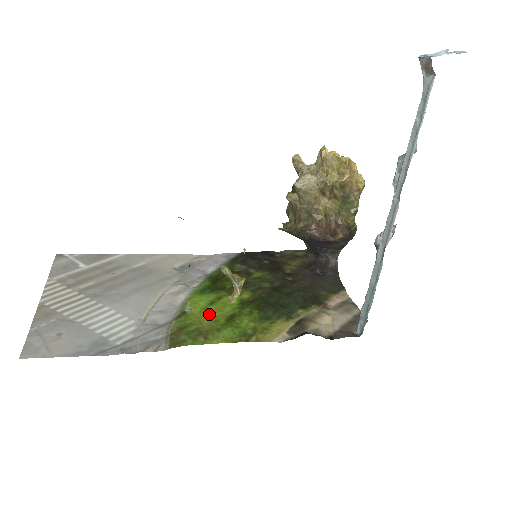
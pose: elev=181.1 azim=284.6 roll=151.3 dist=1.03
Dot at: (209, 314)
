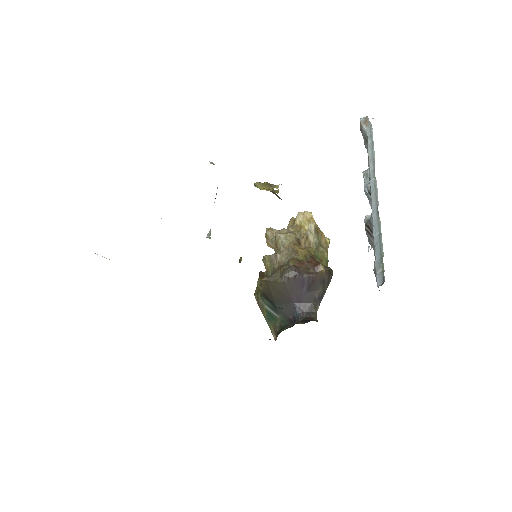
Dot at: occluded
